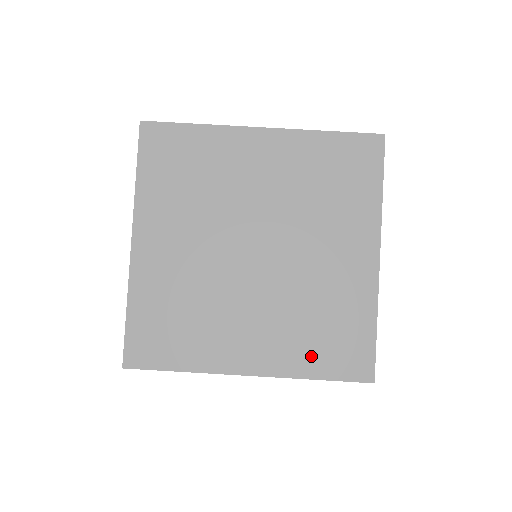
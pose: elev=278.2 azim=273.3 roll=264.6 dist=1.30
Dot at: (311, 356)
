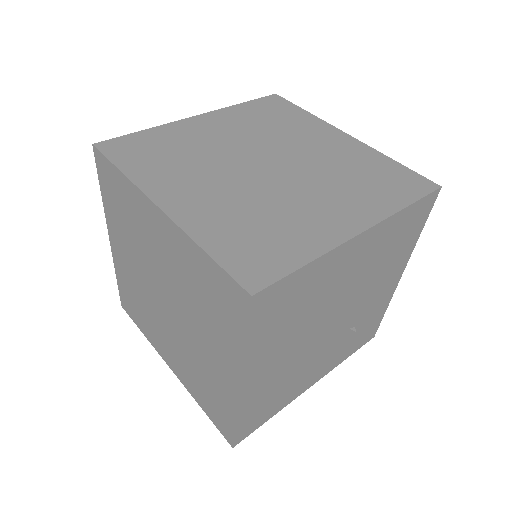
Dot at: (385, 196)
